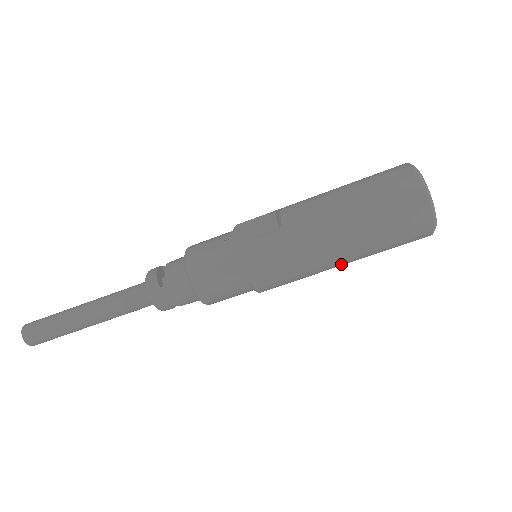
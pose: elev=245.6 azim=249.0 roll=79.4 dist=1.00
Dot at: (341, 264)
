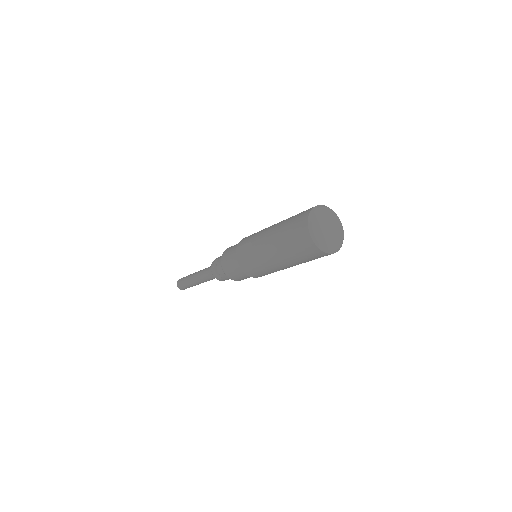
Dot at: occluded
